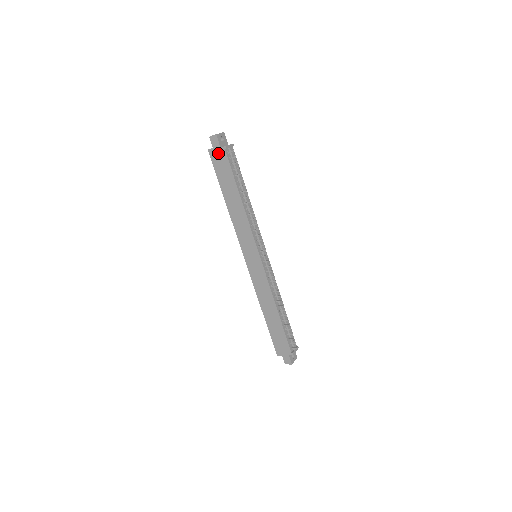
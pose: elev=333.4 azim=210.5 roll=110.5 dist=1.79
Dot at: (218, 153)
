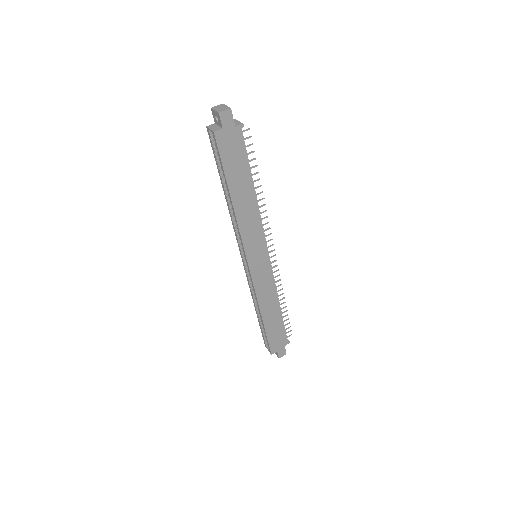
Dot at: (230, 135)
